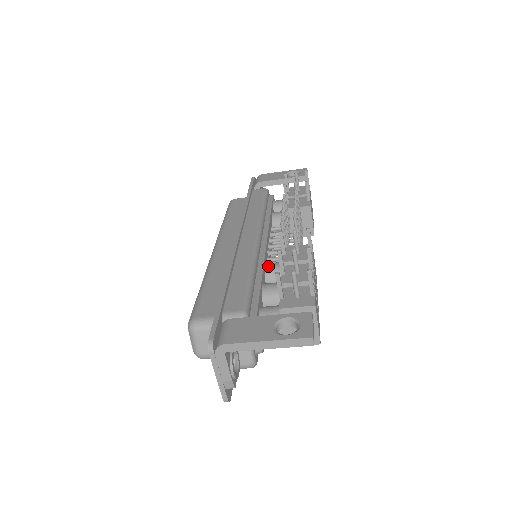
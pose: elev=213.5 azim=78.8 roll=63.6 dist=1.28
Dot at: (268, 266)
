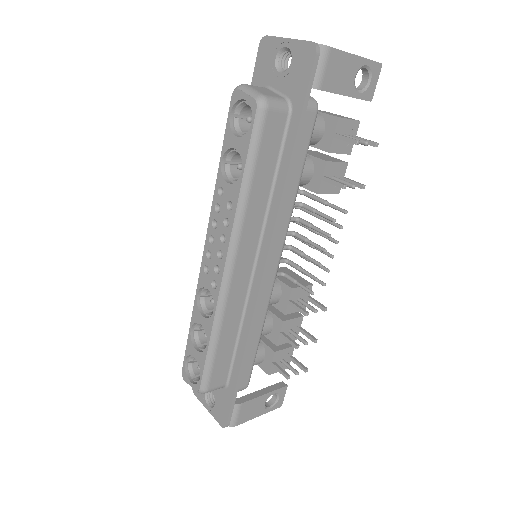
Dot at: occluded
